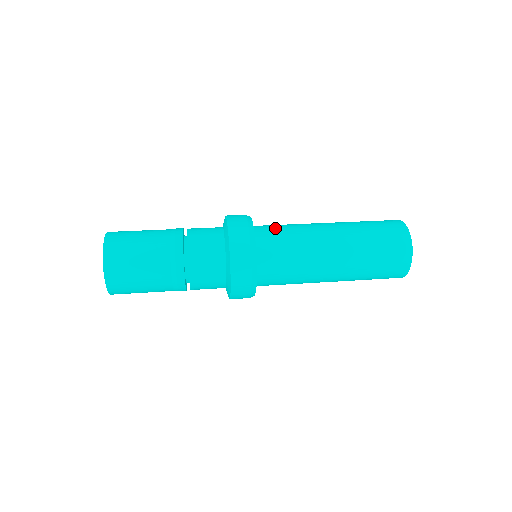
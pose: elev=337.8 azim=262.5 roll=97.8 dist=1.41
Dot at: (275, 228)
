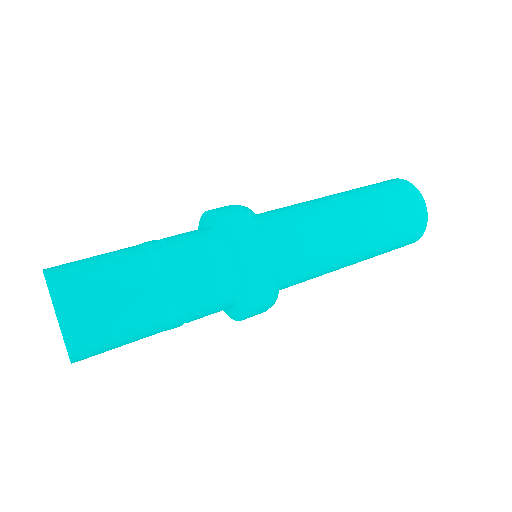
Dot at: (282, 219)
